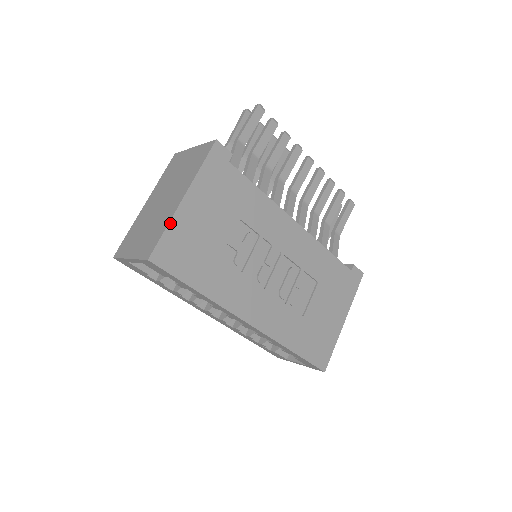
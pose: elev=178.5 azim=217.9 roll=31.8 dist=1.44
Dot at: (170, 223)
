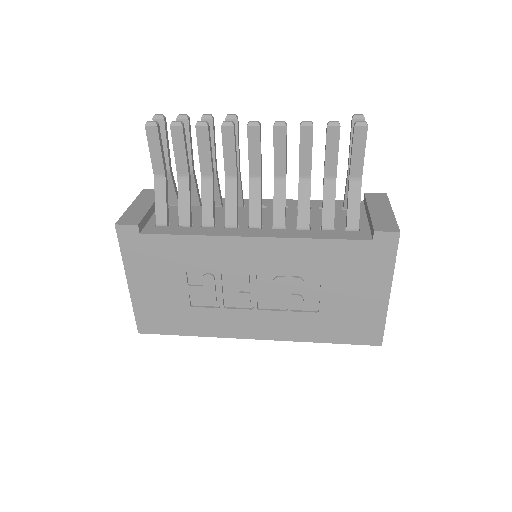
Dot at: (133, 305)
